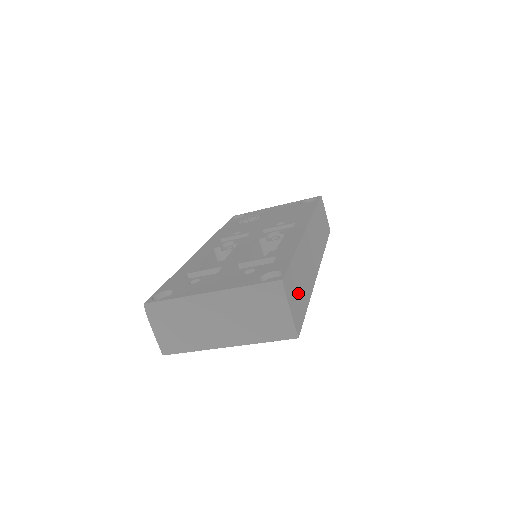
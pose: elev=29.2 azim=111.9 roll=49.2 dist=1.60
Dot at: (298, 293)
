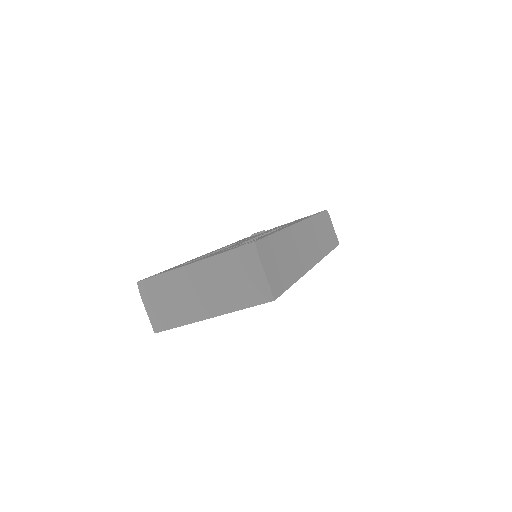
Dot at: (279, 265)
